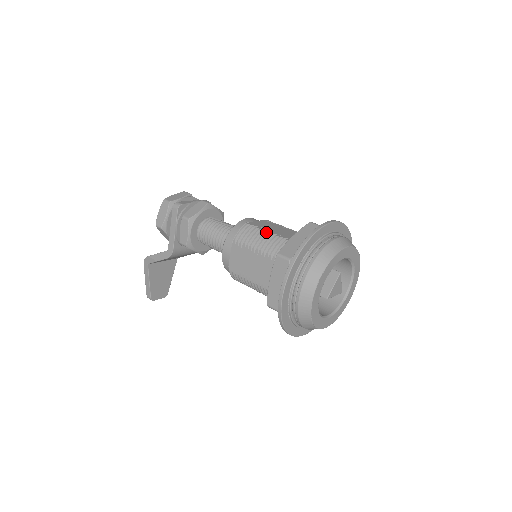
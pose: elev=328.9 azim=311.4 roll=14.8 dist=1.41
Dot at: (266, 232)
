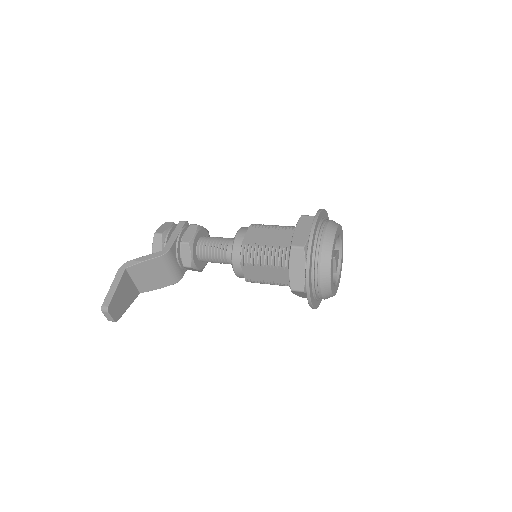
Dot at: occluded
